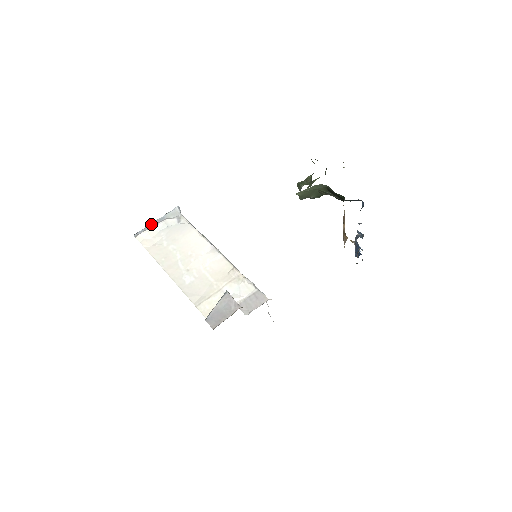
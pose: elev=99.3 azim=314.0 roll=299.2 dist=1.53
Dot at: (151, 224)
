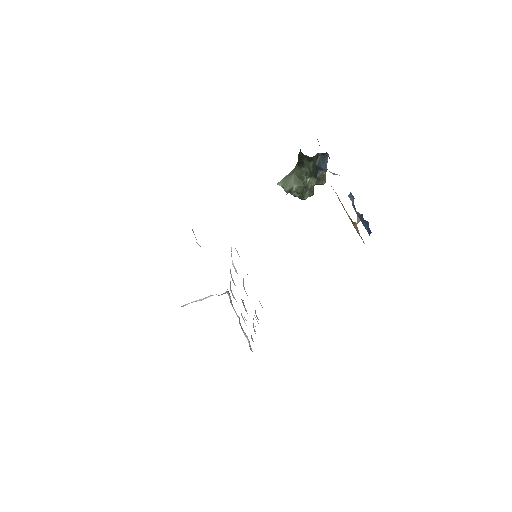
Dot at: occluded
